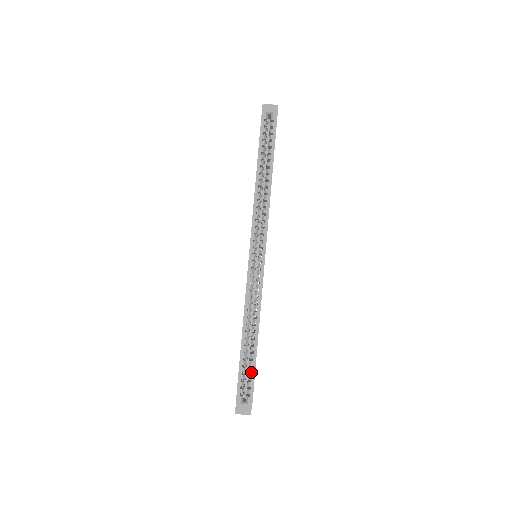
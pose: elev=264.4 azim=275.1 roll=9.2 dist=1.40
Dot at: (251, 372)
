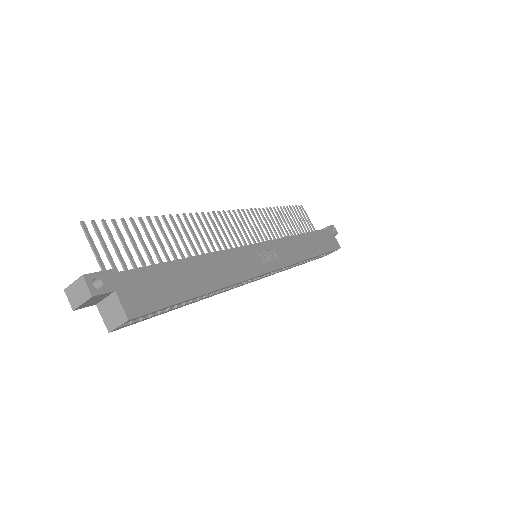
Dot at: occluded
